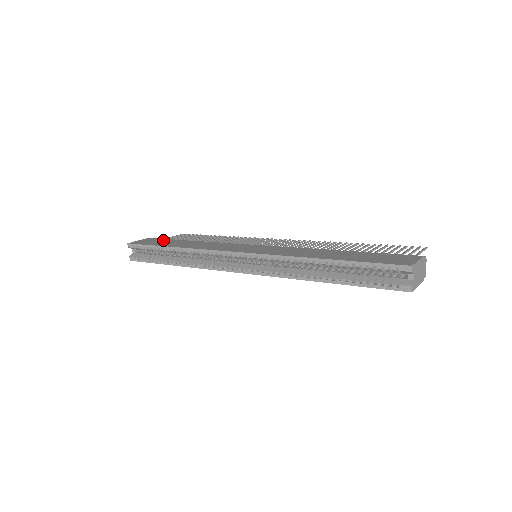
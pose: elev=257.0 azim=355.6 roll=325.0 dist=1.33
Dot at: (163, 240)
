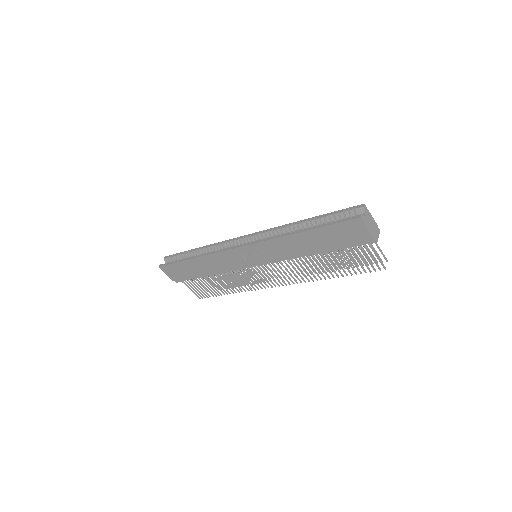
Dot at: occluded
